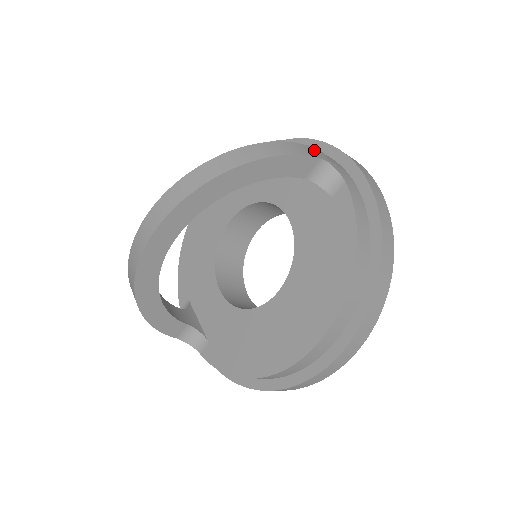
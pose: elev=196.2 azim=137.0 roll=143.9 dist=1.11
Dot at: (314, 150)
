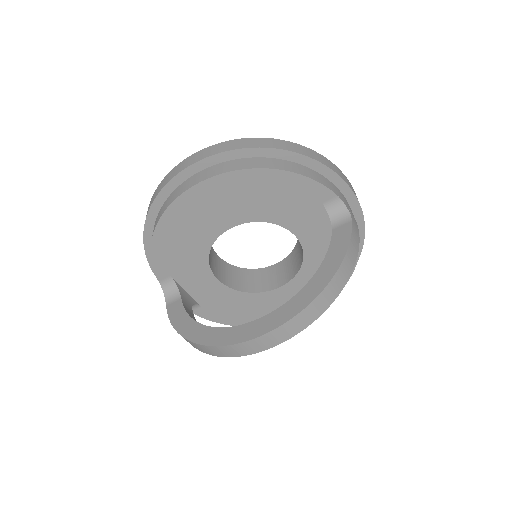
Dot at: (354, 223)
